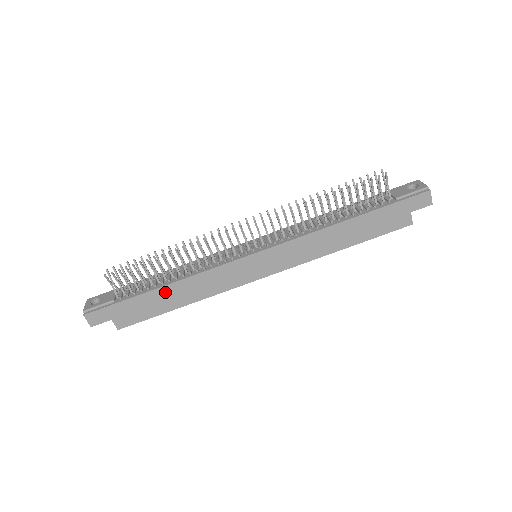
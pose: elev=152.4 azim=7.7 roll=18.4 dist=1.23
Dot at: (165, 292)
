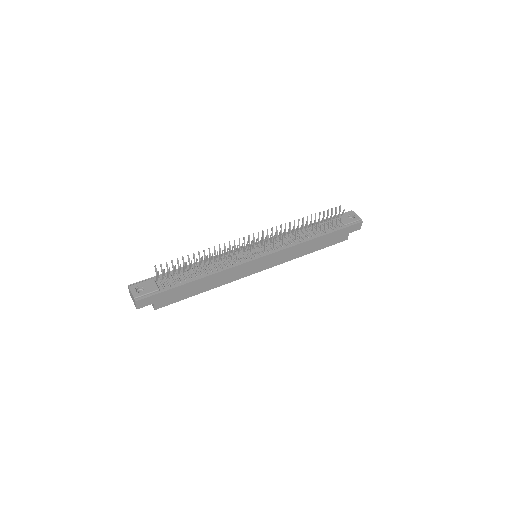
Dot at: (198, 283)
